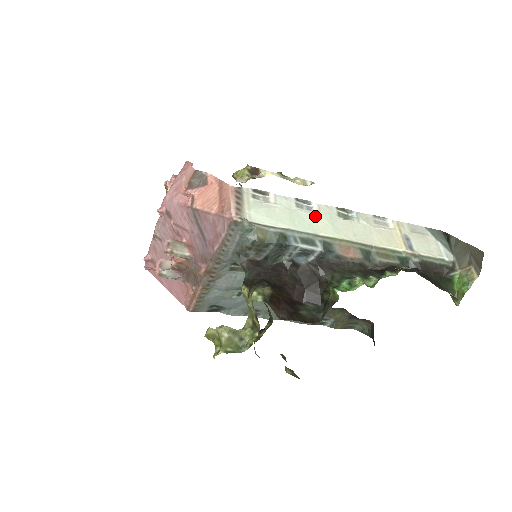
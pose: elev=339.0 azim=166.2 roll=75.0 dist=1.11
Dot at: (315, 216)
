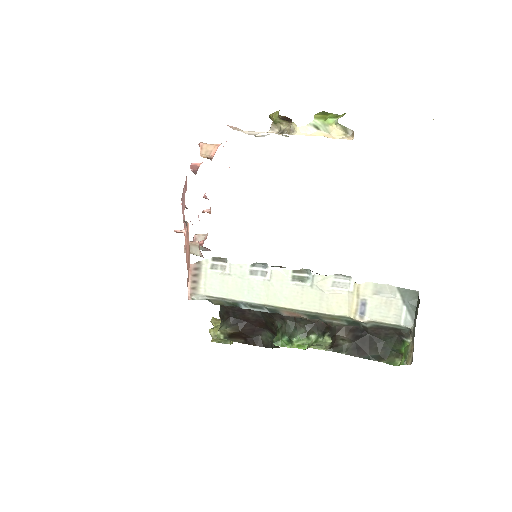
Dot at: (265, 285)
